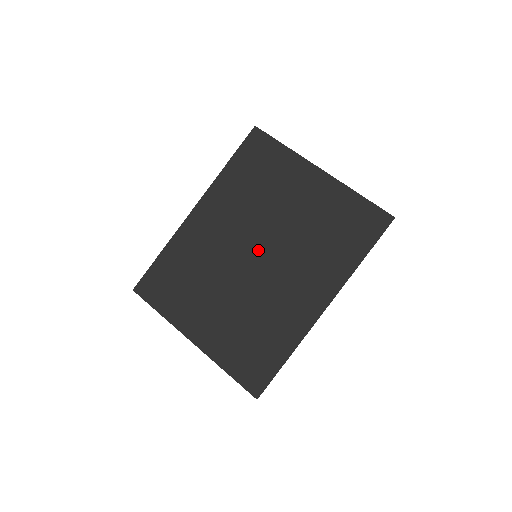
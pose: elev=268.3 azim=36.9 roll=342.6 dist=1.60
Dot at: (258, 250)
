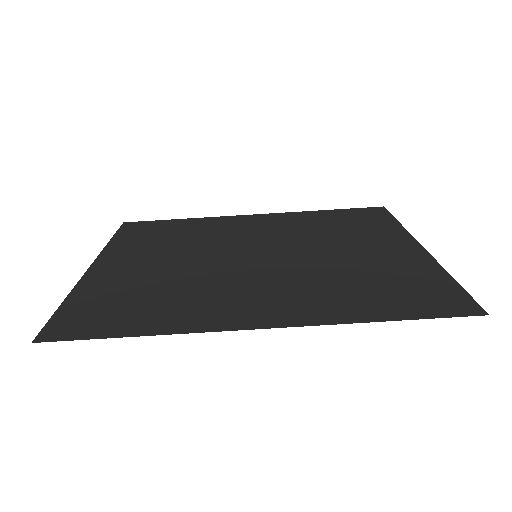
Dot at: (265, 254)
